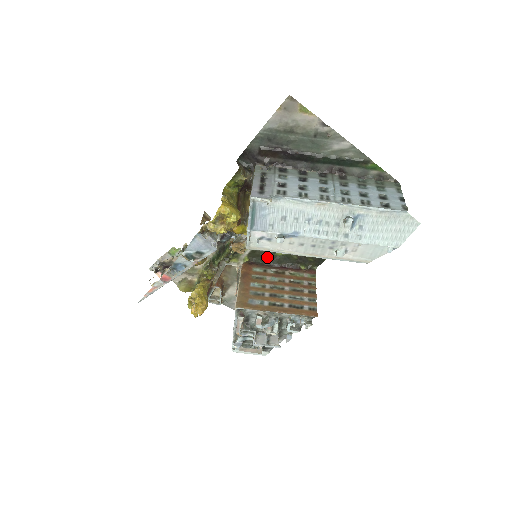
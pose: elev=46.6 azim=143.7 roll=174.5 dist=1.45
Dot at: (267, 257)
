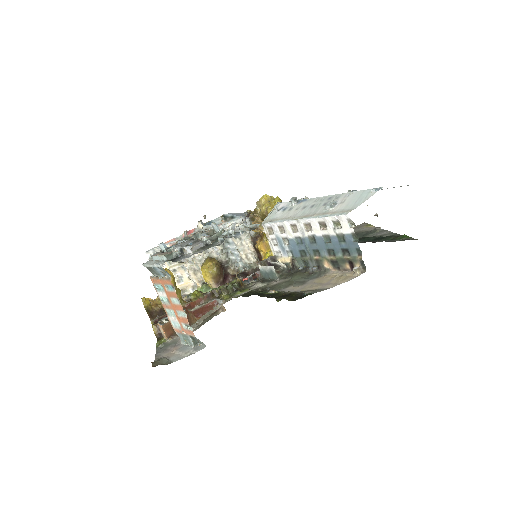
Dot at: (256, 294)
